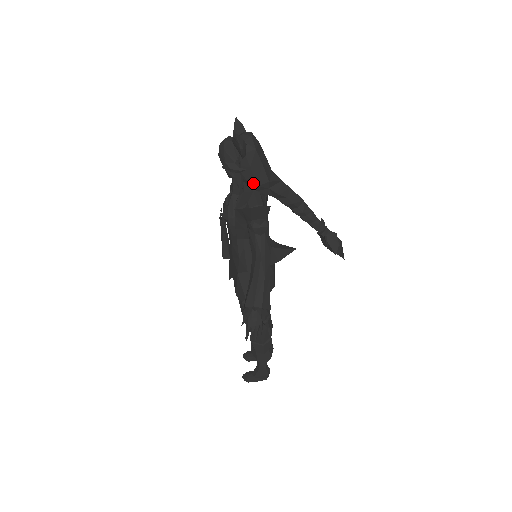
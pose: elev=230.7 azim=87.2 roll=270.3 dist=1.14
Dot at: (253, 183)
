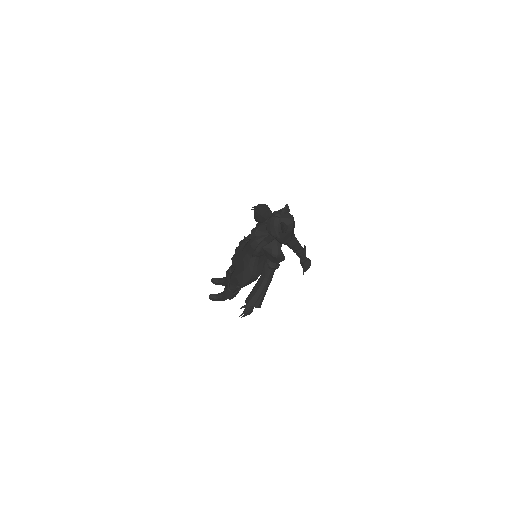
Dot at: (280, 242)
